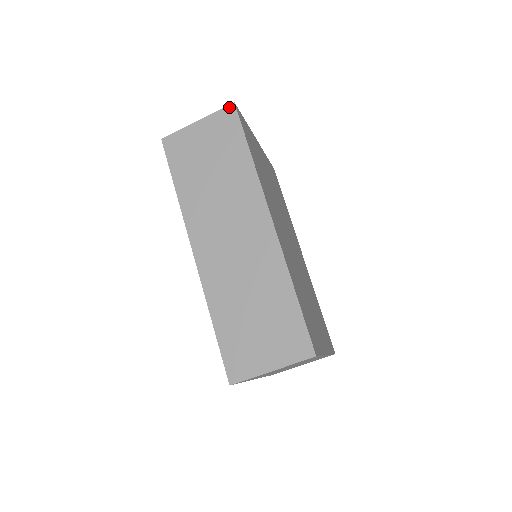
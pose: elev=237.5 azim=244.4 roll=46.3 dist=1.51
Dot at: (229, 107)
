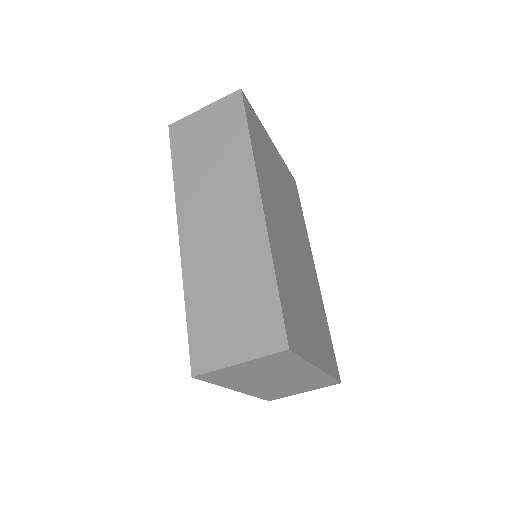
Dot at: (235, 93)
